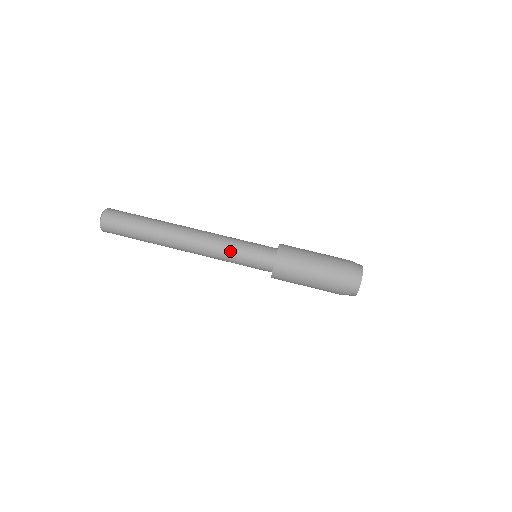
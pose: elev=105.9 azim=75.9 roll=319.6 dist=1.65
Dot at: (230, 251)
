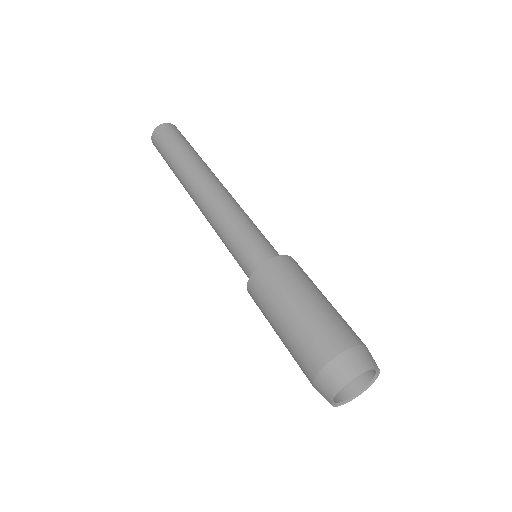
Dot at: (229, 224)
